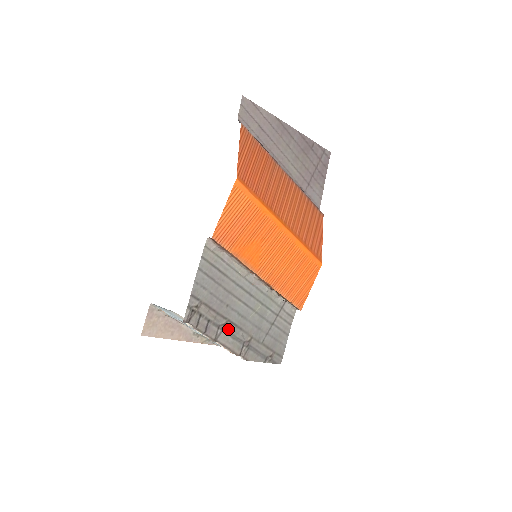
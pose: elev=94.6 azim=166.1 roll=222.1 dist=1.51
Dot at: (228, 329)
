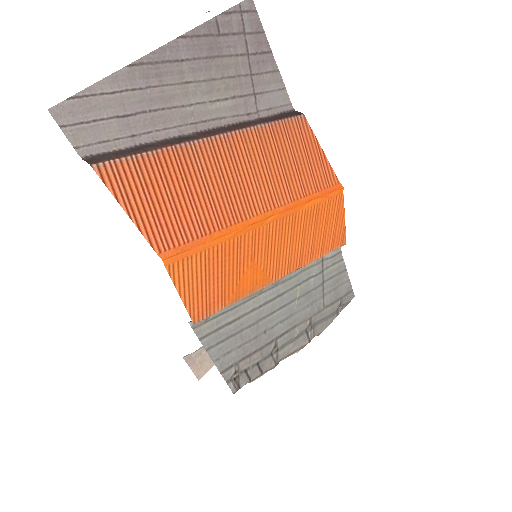
Dot at: (282, 343)
